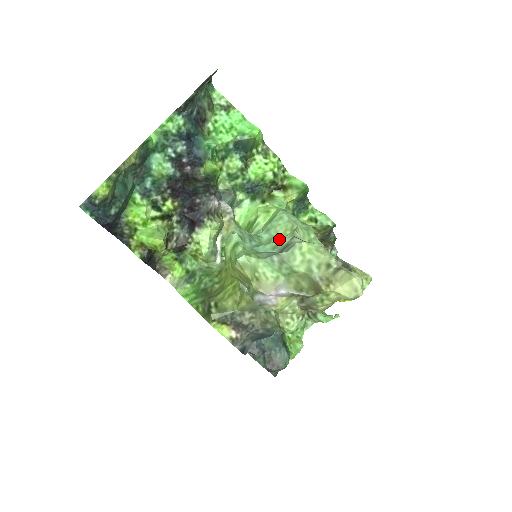
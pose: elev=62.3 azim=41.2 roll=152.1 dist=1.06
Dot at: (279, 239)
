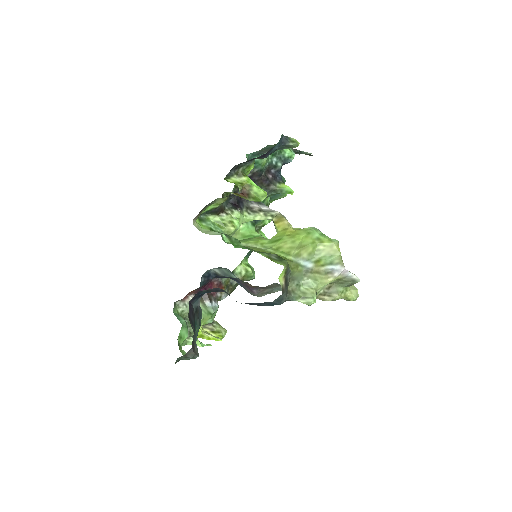
Dot at: occluded
